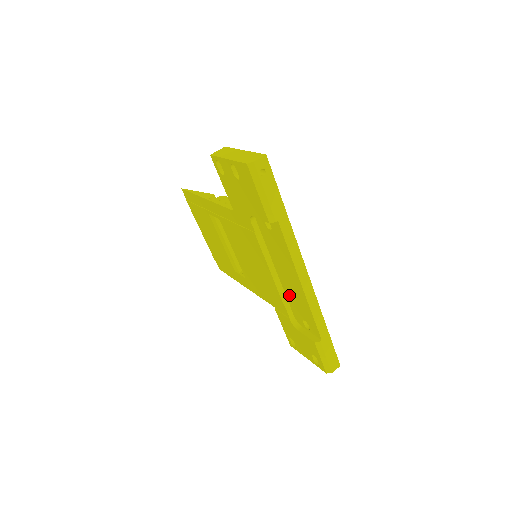
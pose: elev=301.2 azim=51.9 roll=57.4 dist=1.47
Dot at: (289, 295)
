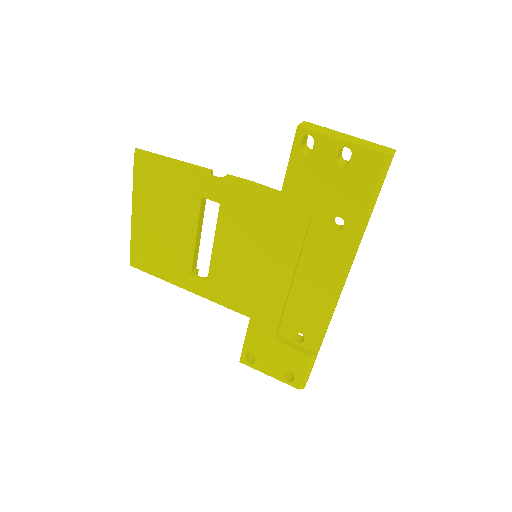
Dot at: (295, 304)
